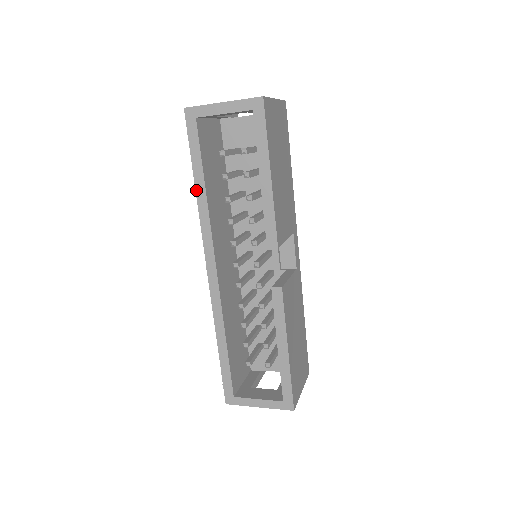
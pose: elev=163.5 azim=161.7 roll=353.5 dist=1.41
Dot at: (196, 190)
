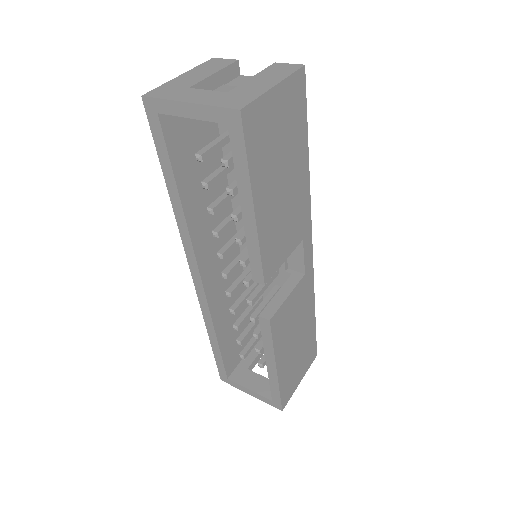
Dot at: (170, 197)
